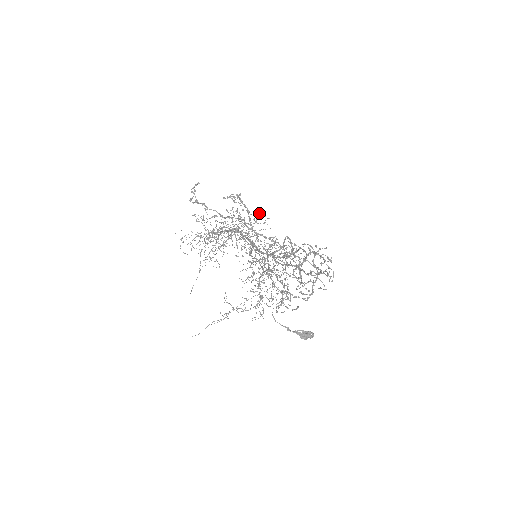
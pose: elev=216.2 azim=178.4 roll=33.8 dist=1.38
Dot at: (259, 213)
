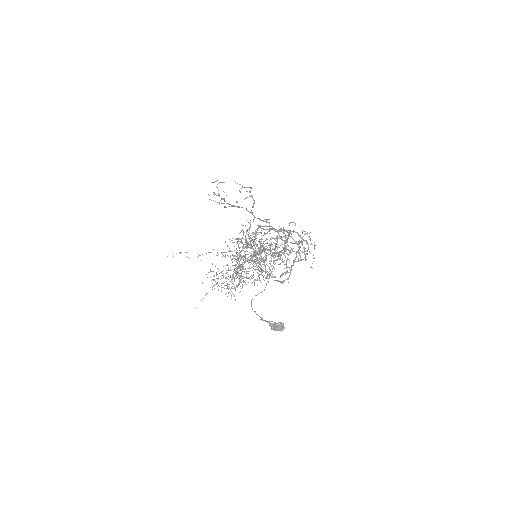
Dot at: occluded
